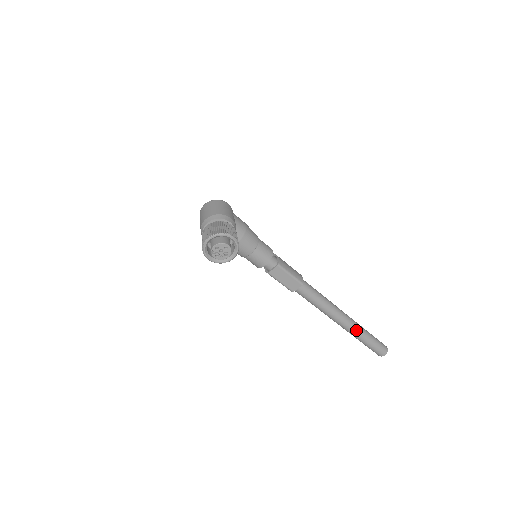
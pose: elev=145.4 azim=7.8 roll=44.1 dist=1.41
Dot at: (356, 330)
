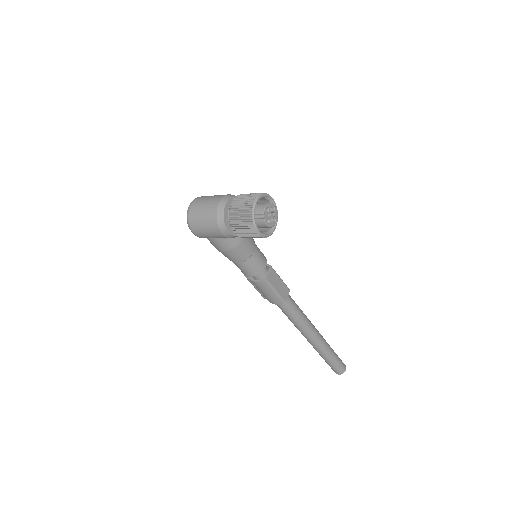
Dot at: (326, 343)
